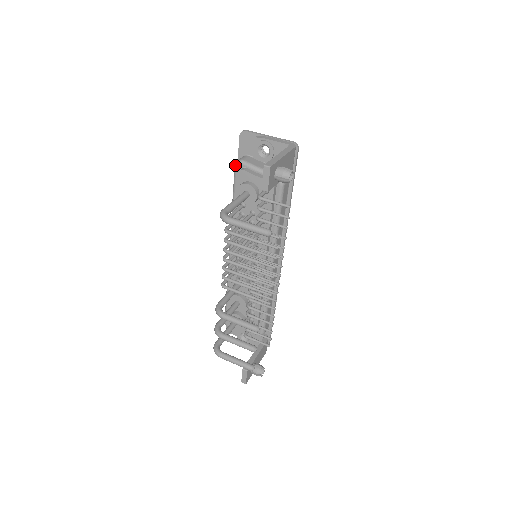
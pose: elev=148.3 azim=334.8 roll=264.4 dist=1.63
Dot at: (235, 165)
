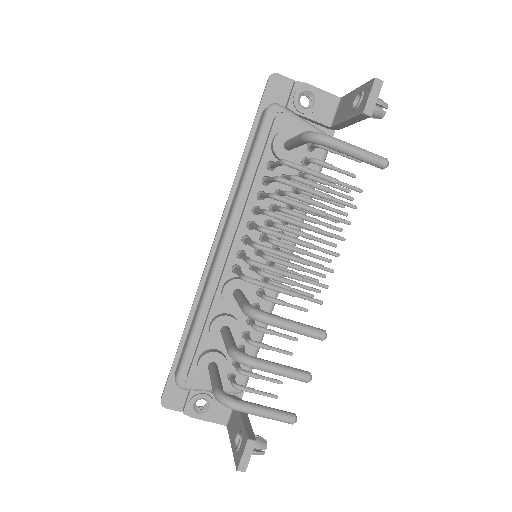
Dot at: (269, 108)
